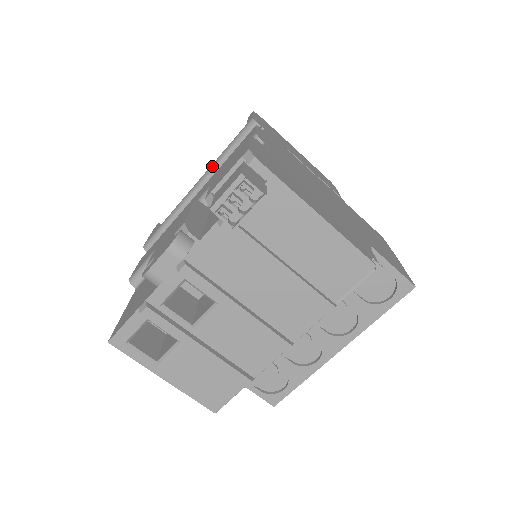
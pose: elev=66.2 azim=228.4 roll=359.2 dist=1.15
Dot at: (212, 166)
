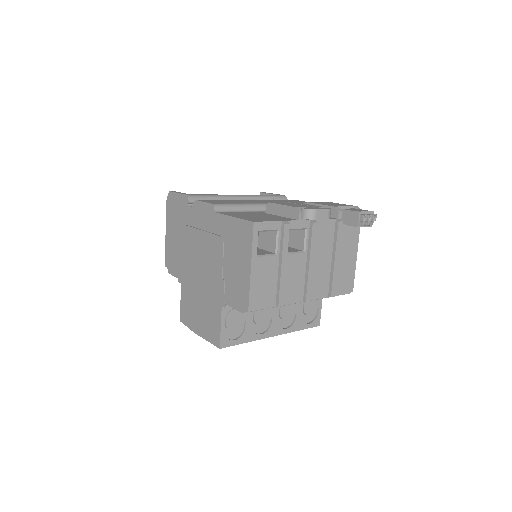
Dot at: (255, 195)
